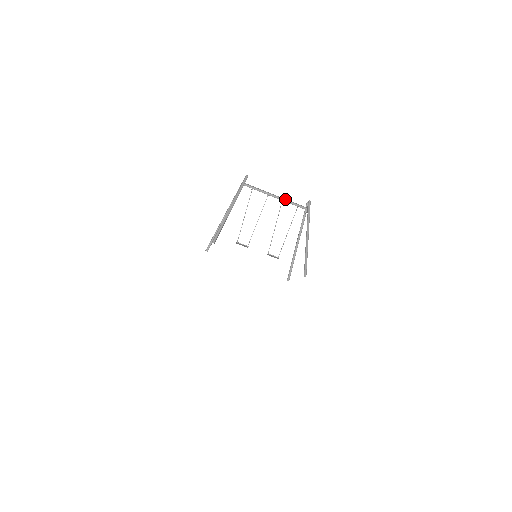
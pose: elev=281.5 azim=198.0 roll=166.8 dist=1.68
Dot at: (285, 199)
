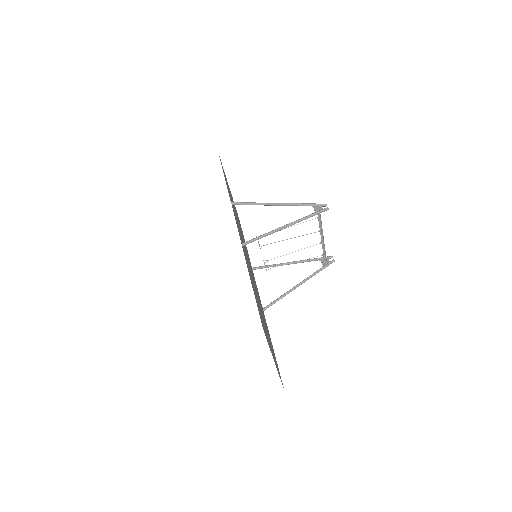
Dot at: occluded
